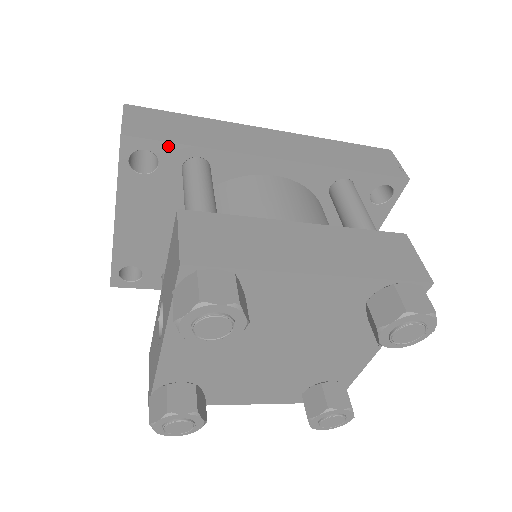
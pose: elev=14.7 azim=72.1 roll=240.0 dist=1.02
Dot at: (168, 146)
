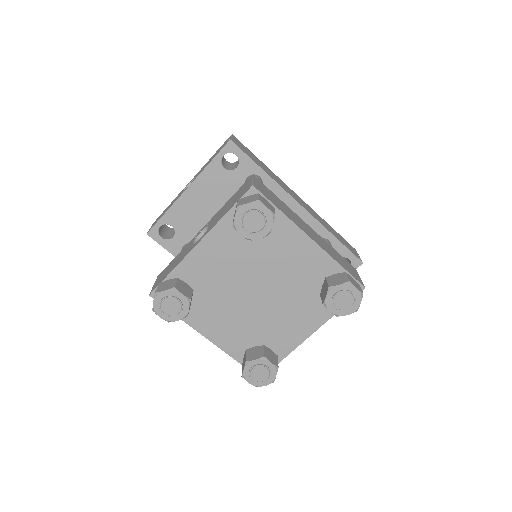
Dot at: (249, 160)
